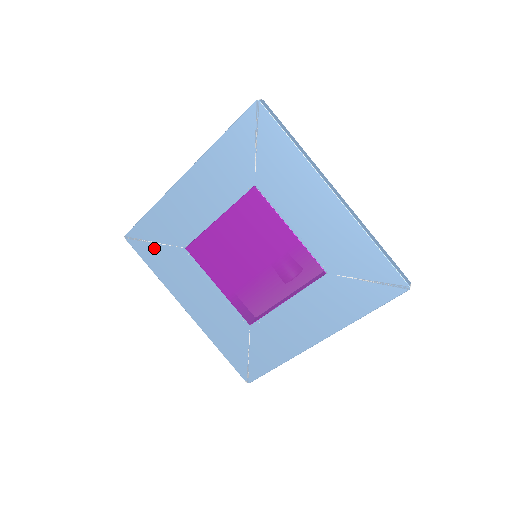
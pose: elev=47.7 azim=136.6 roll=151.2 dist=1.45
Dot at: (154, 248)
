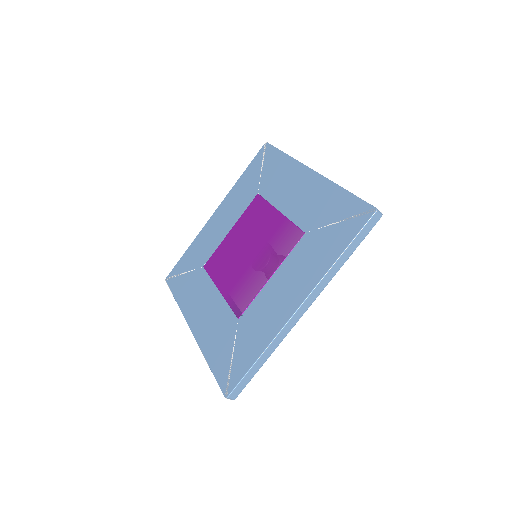
Dot at: (182, 278)
